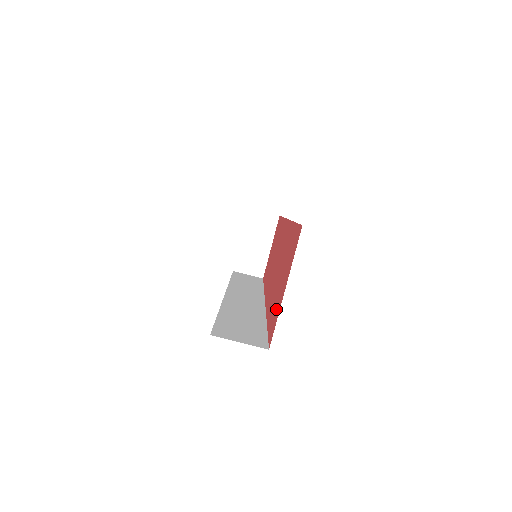
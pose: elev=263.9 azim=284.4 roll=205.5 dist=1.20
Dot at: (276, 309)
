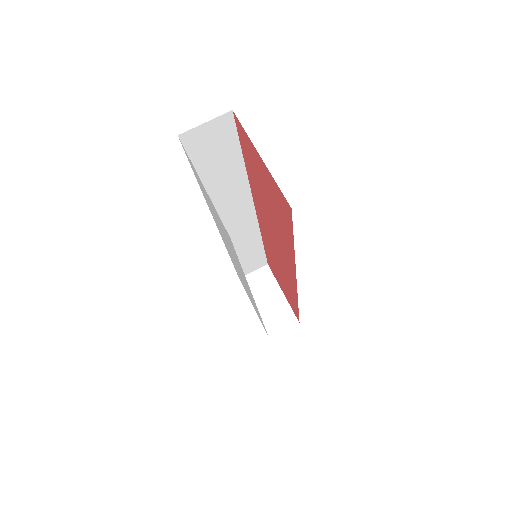
Dot at: (276, 197)
